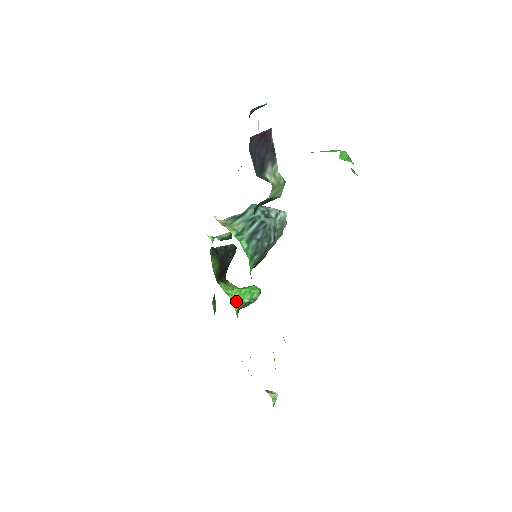
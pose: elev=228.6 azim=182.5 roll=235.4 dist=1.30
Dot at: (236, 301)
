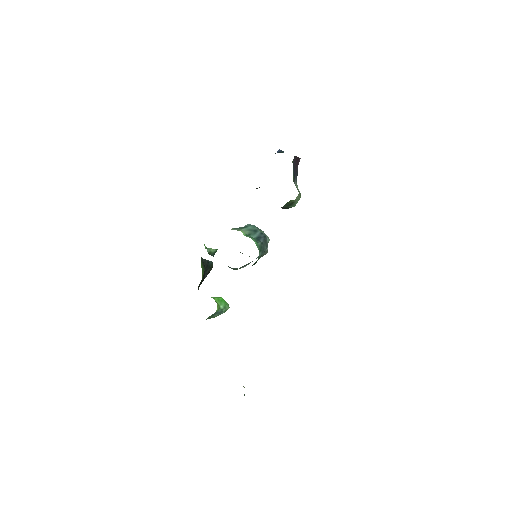
Dot at: (217, 303)
